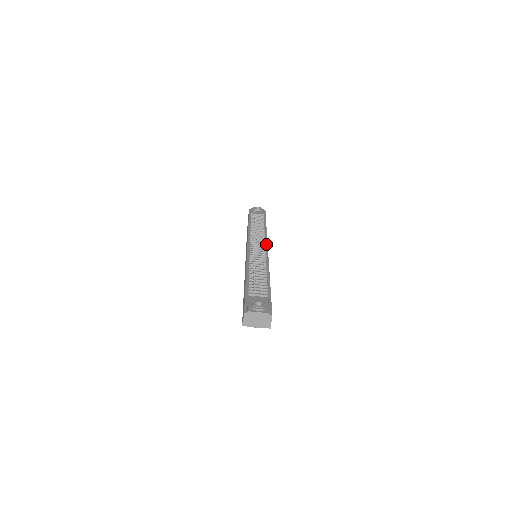
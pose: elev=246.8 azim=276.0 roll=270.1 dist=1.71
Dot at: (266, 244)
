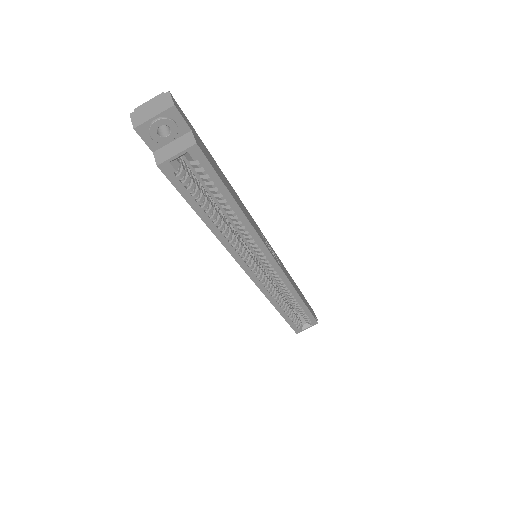
Dot at: occluded
